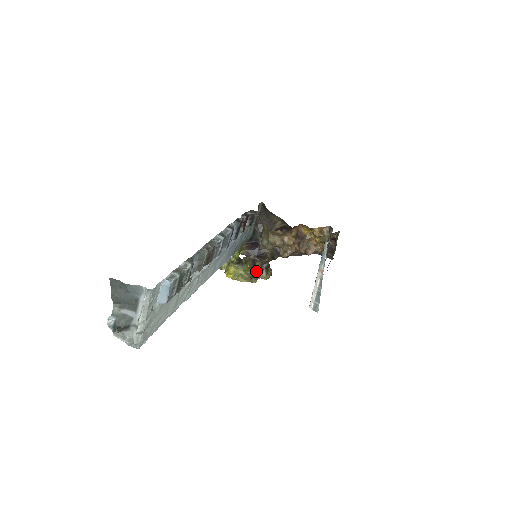
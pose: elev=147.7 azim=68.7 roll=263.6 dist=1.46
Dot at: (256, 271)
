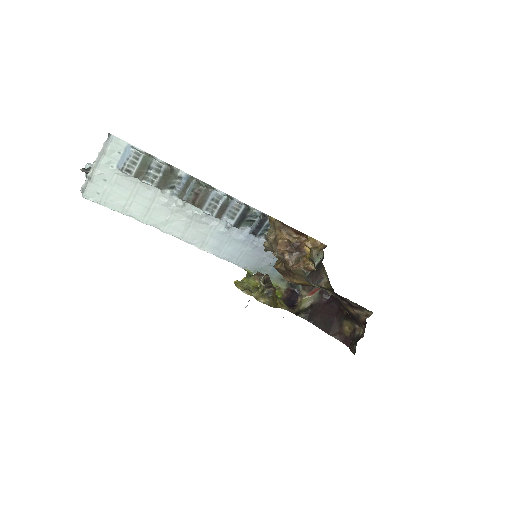
Dot at: (258, 289)
